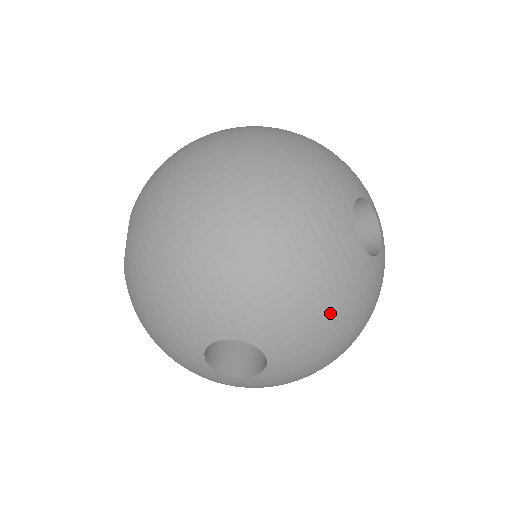
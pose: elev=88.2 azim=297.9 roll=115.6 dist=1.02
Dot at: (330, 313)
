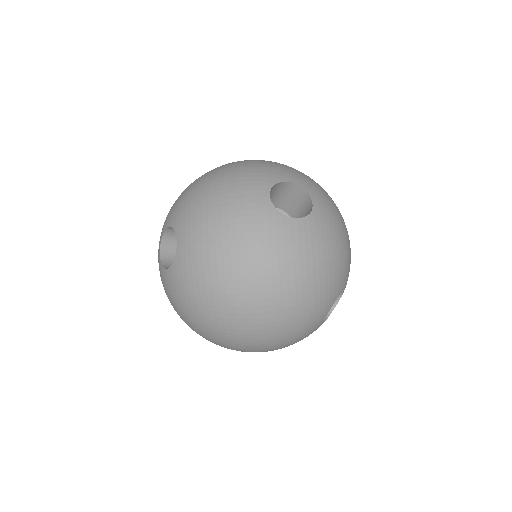
Dot at: occluded
